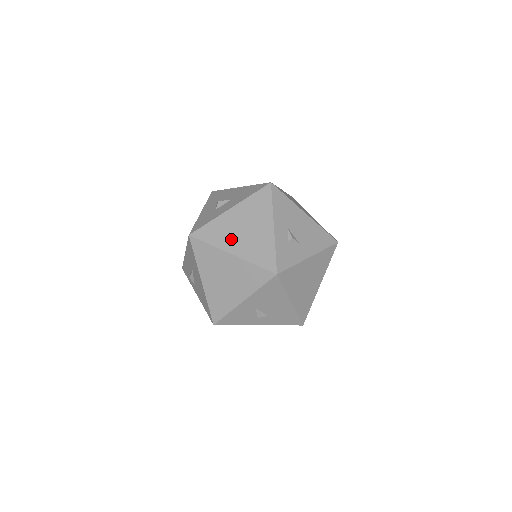
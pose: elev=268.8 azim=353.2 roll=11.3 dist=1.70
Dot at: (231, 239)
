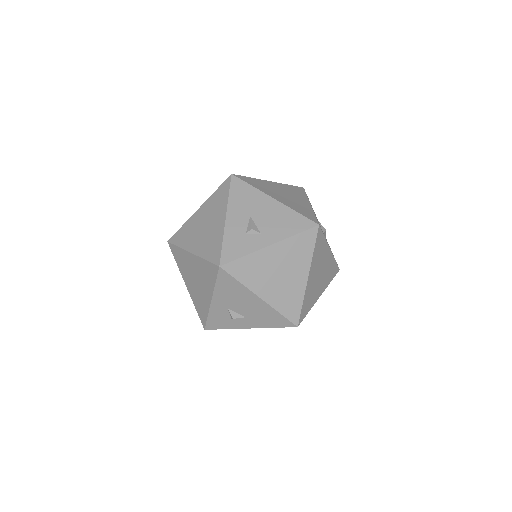
Dot at: occluded
